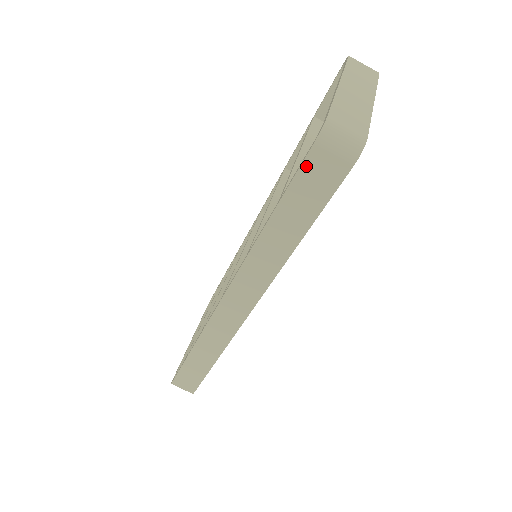
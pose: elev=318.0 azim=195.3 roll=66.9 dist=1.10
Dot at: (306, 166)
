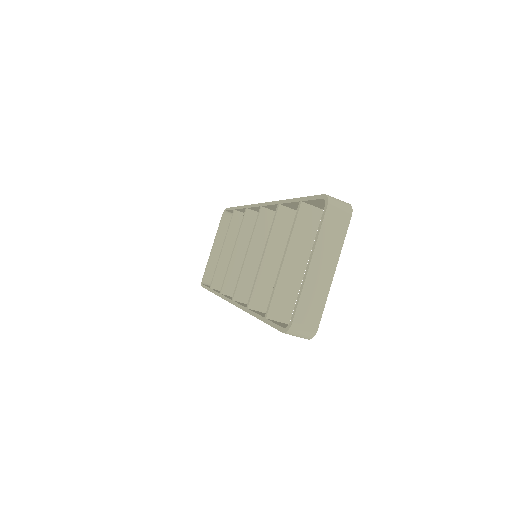
Dot at: occluded
